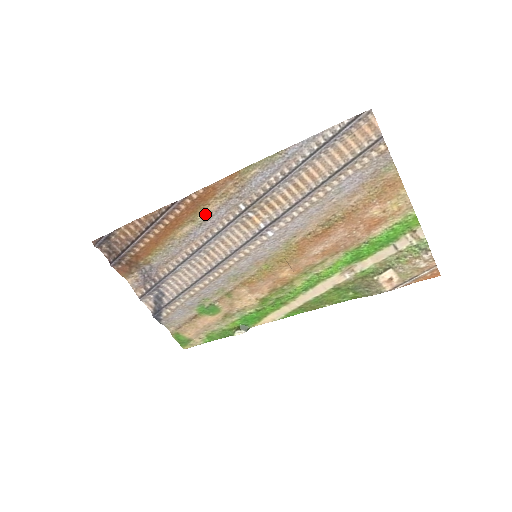
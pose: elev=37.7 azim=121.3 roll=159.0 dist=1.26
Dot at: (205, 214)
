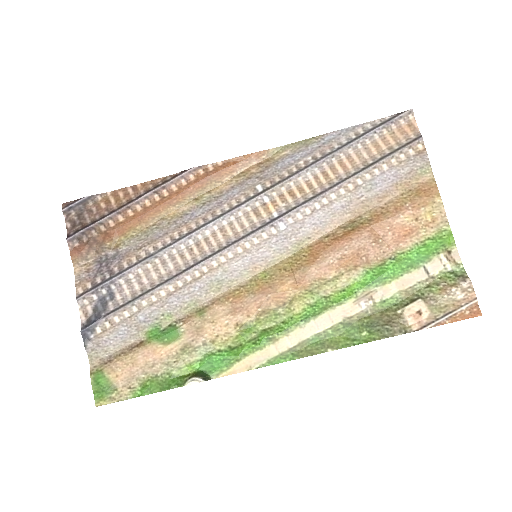
Dot at: (213, 193)
